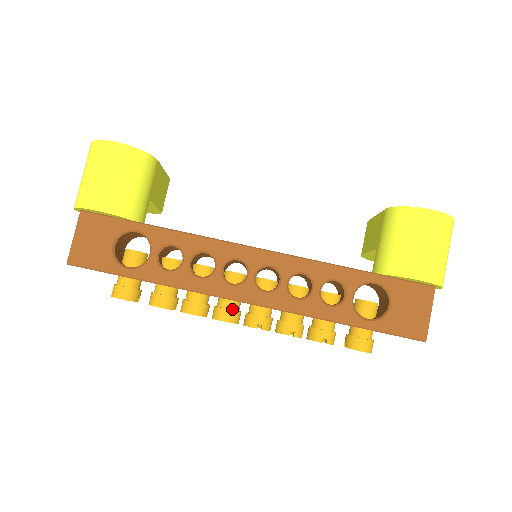
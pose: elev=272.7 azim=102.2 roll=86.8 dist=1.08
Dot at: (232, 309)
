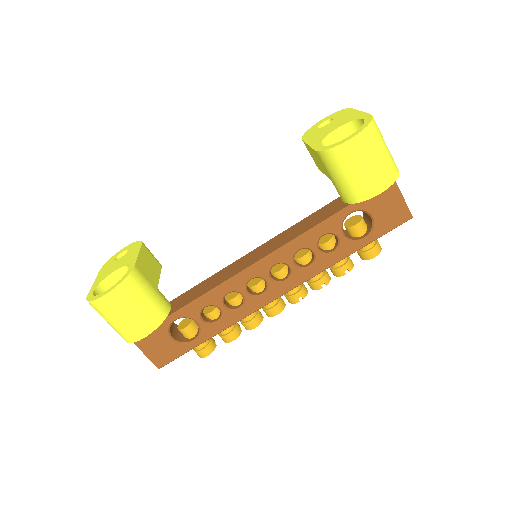
Dot at: (275, 304)
